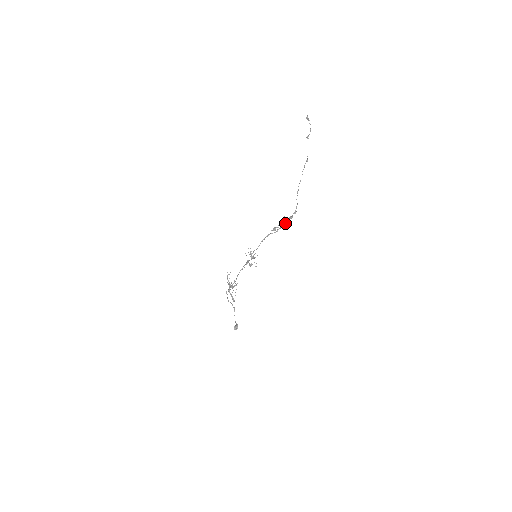
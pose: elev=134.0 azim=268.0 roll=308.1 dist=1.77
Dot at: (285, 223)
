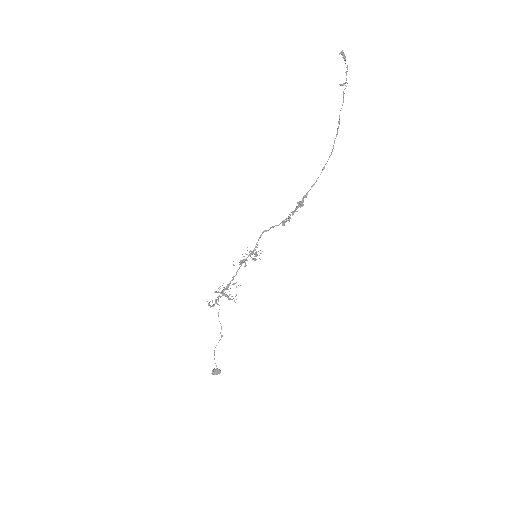
Dot at: (293, 211)
